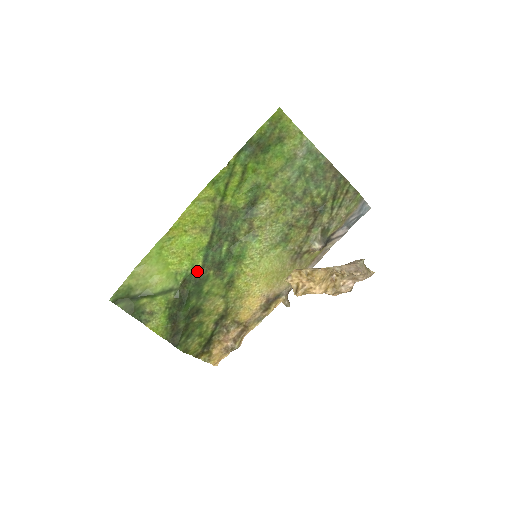
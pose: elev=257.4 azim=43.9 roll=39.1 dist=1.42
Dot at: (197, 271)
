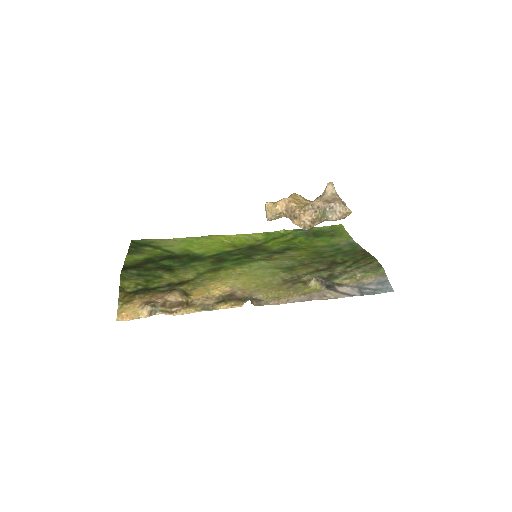
Dot at: (202, 256)
